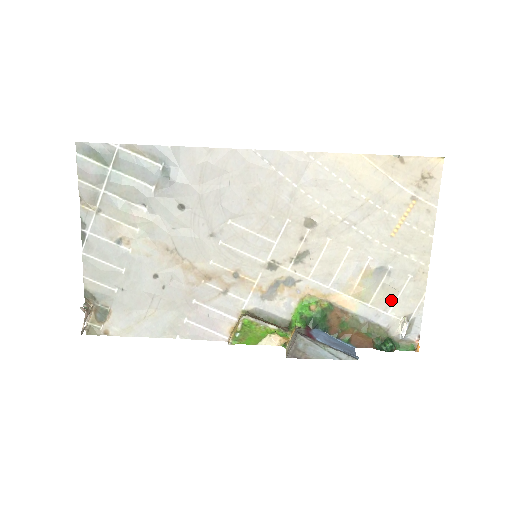
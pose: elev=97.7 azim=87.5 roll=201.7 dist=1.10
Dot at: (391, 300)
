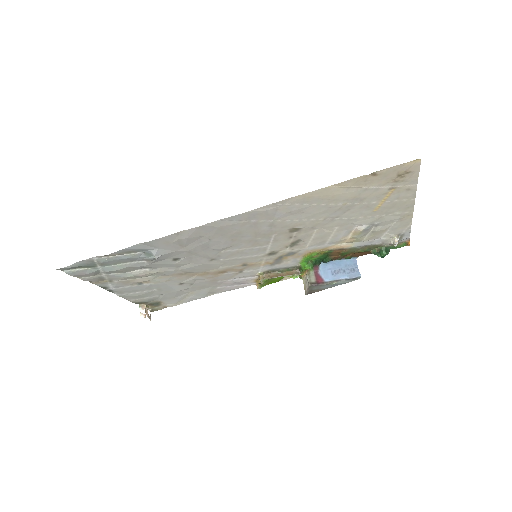
Dot at: (381, 234)
